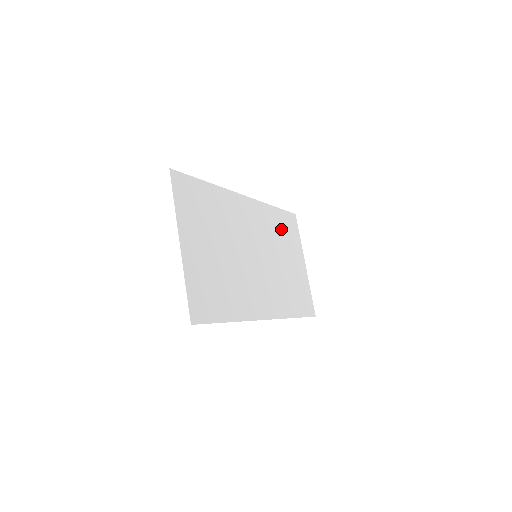
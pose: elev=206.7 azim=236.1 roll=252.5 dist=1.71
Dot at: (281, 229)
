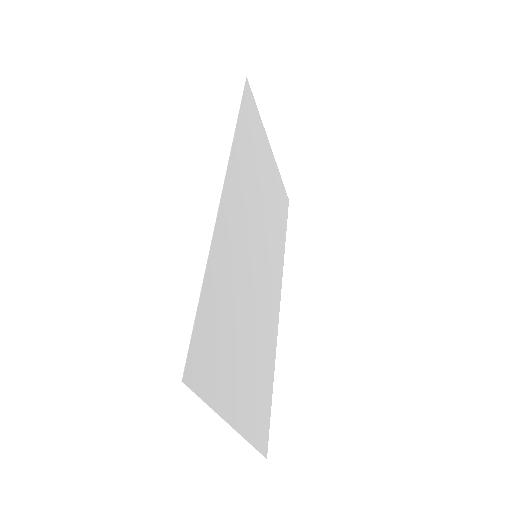
Dot at: (250, 148)
